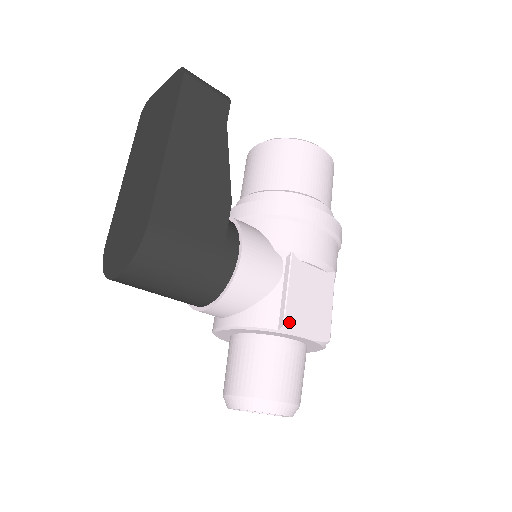
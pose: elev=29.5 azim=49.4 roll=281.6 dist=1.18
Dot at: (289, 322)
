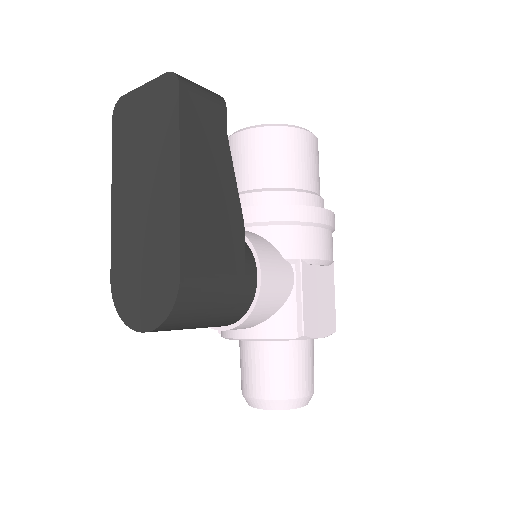
Dot at: (307, 329)
